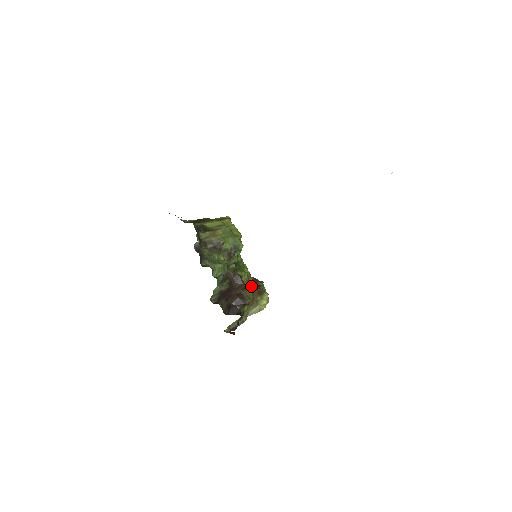
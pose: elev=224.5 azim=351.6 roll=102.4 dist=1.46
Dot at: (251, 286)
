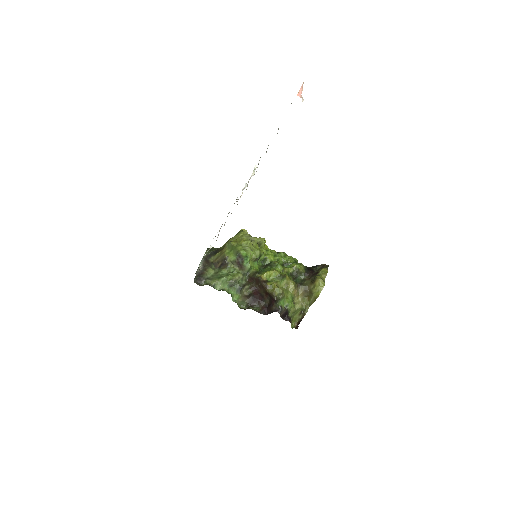
Dot at: (284, 280)
